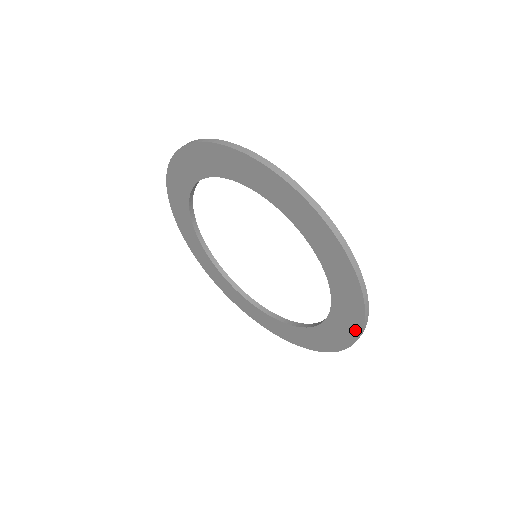
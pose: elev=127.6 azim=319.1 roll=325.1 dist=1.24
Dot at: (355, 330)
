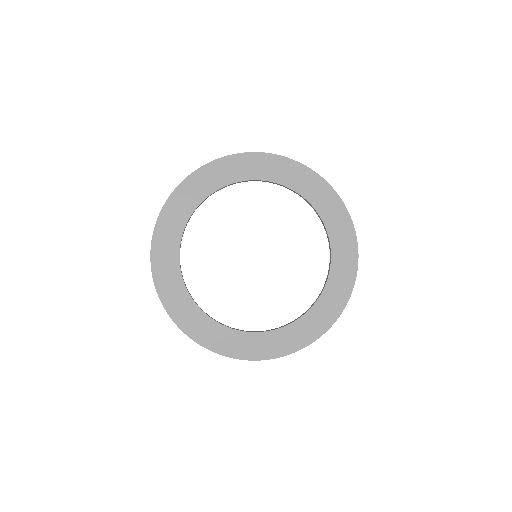
Dot at: (322, 329)
